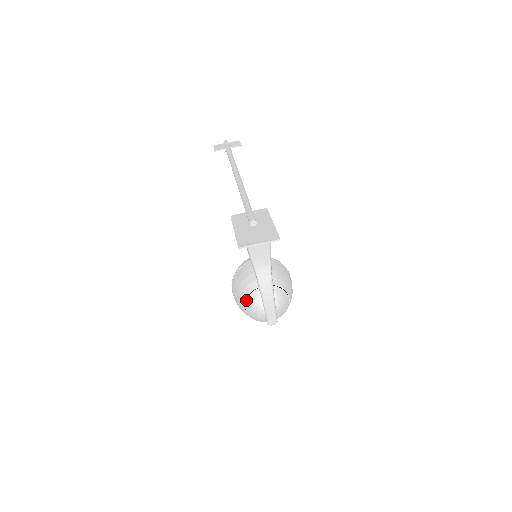
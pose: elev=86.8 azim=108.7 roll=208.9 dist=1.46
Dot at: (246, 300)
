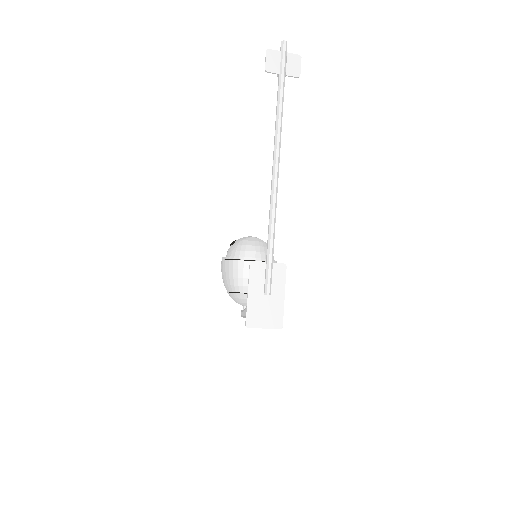
Dot at: (231, 293)
